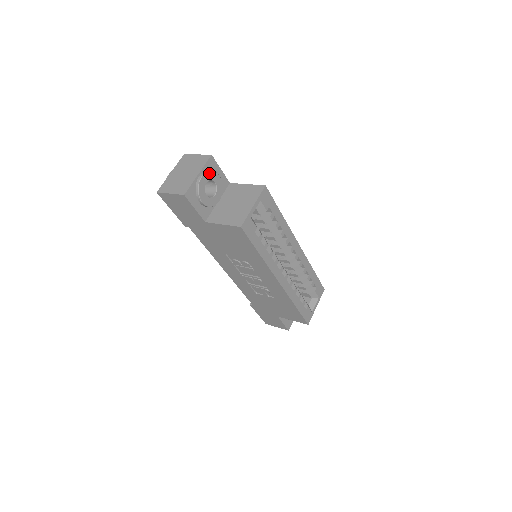
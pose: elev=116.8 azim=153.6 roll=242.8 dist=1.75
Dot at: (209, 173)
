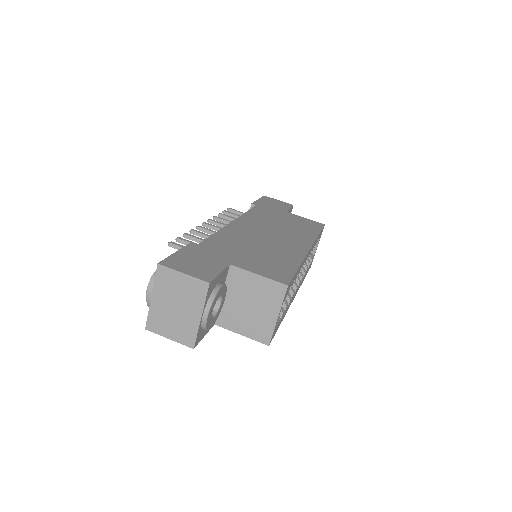
Dot at: (212, 303)
